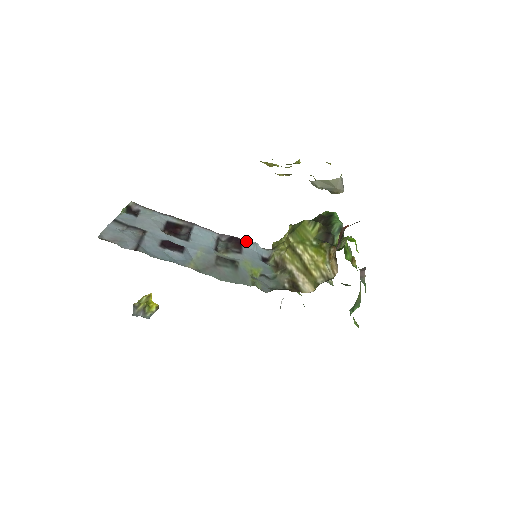
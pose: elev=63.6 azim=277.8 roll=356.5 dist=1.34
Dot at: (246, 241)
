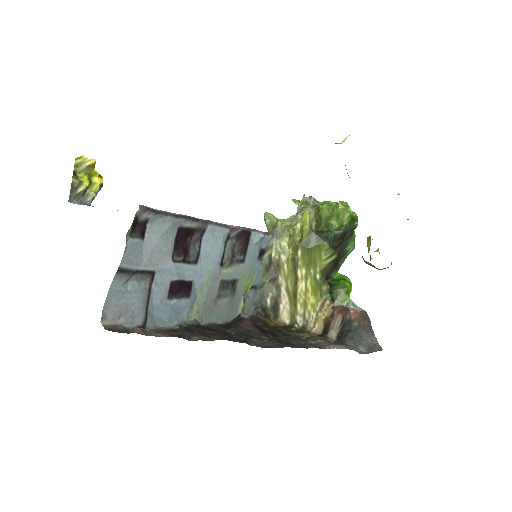
Dot at: (254, 230)
